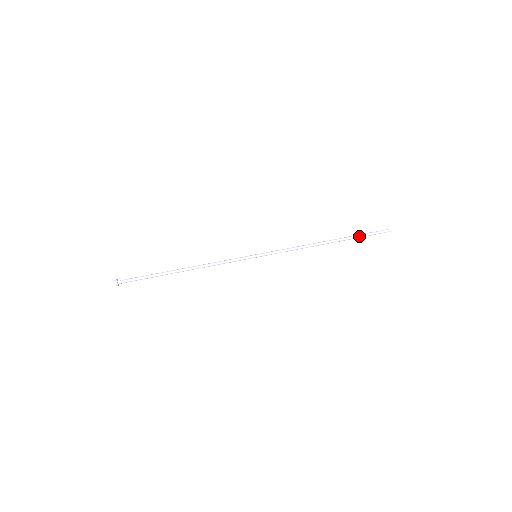
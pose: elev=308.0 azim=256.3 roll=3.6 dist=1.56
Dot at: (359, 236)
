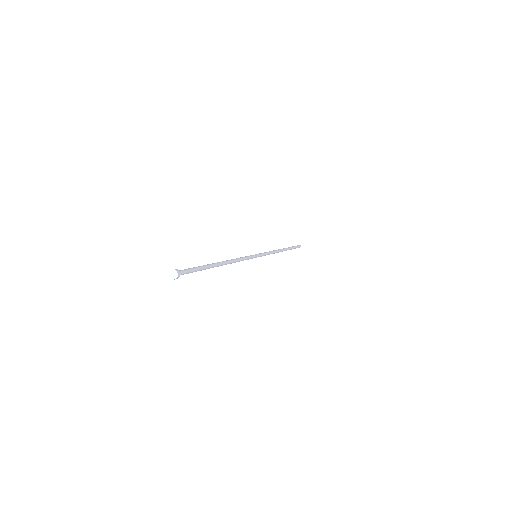
Dot at: (292, 247)
